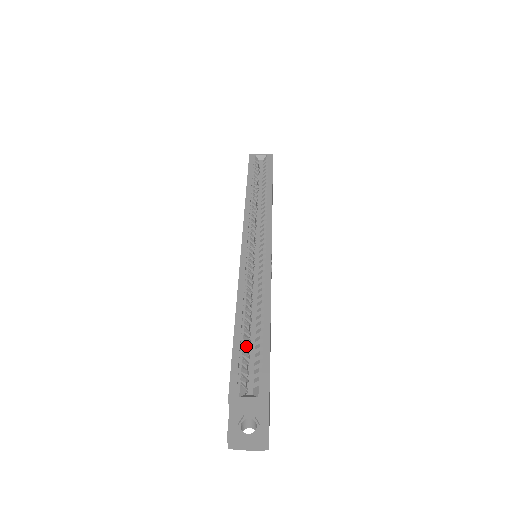
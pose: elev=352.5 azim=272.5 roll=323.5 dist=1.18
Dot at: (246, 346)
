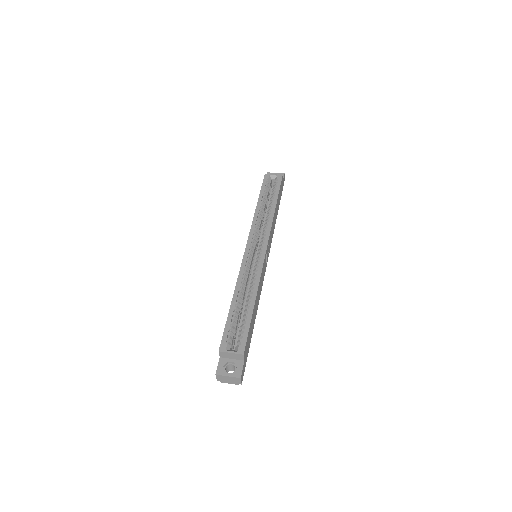
Dot at: (236, 319)
